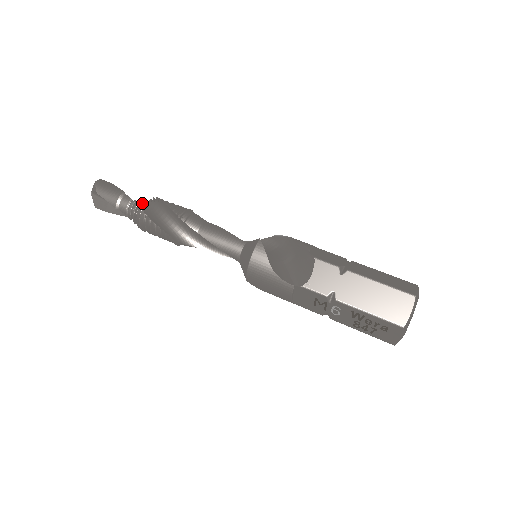
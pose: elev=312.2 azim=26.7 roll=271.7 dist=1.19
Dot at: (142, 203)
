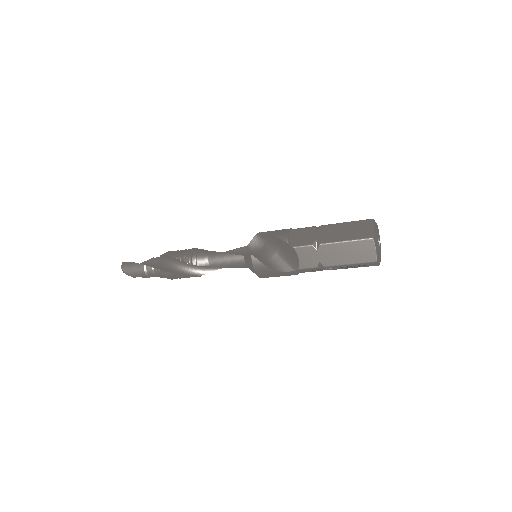
Dot at: (159, 258)
